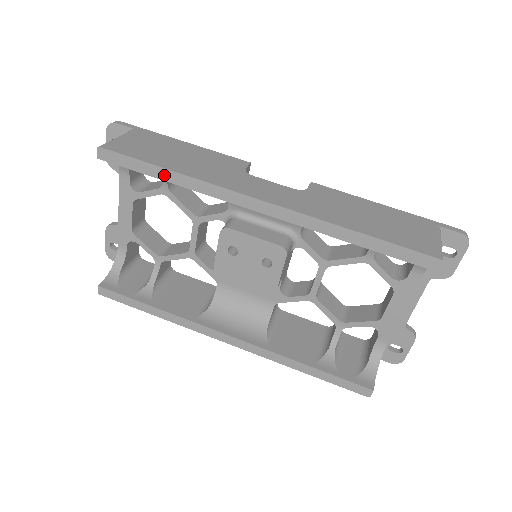
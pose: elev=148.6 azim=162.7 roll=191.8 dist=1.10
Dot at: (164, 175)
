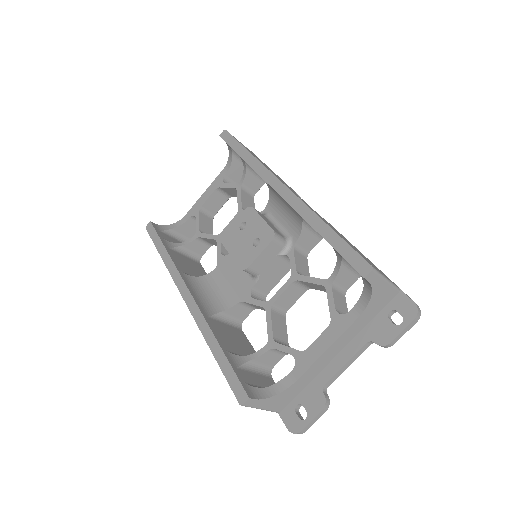
Dot at: (244, 154)
